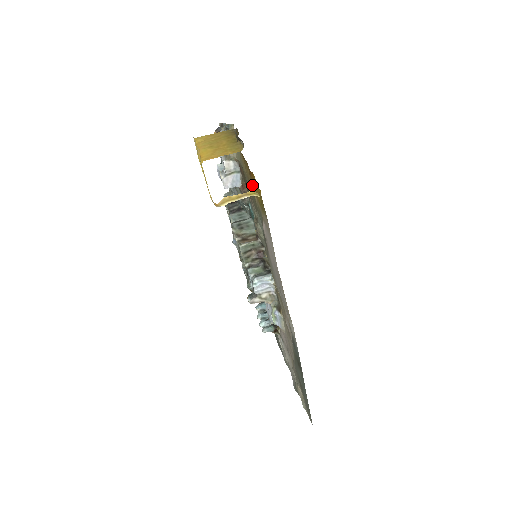
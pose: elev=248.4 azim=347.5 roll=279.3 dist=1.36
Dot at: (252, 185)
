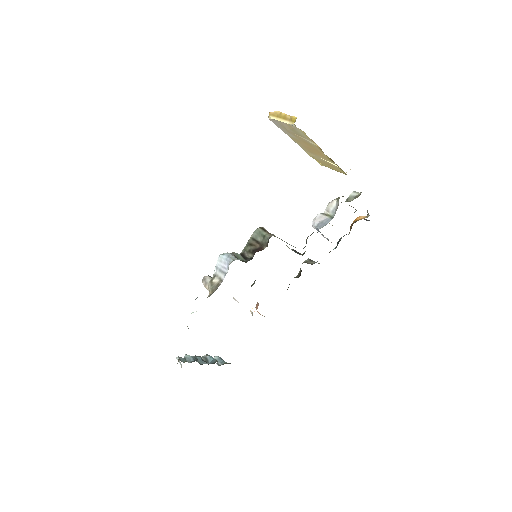
Dot at: occluded
